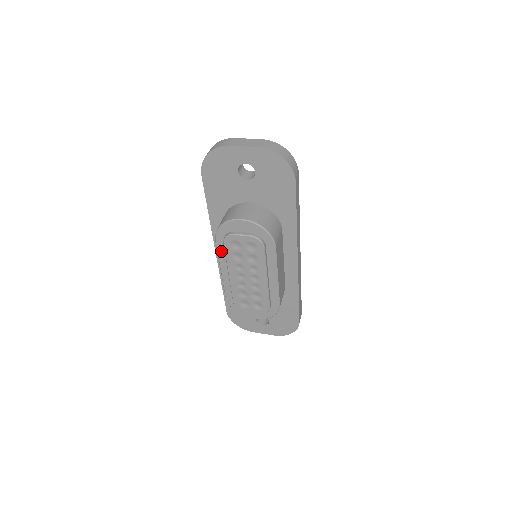
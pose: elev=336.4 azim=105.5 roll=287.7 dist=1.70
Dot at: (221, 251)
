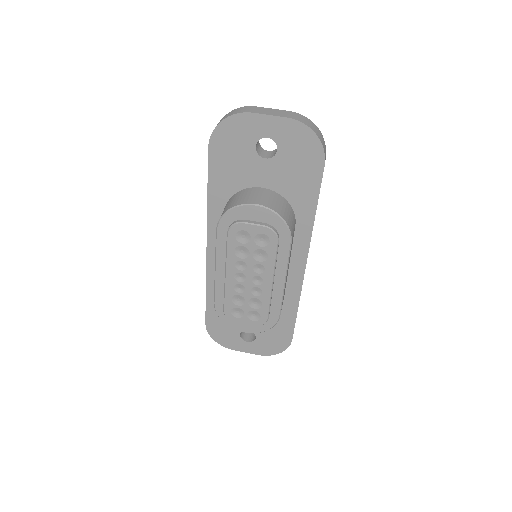
Dot at: (221, 244)
